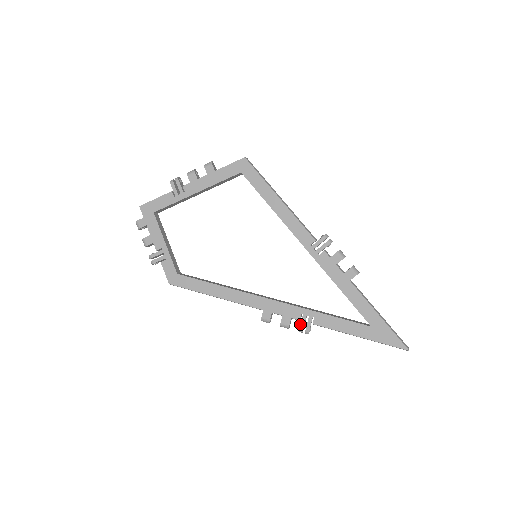
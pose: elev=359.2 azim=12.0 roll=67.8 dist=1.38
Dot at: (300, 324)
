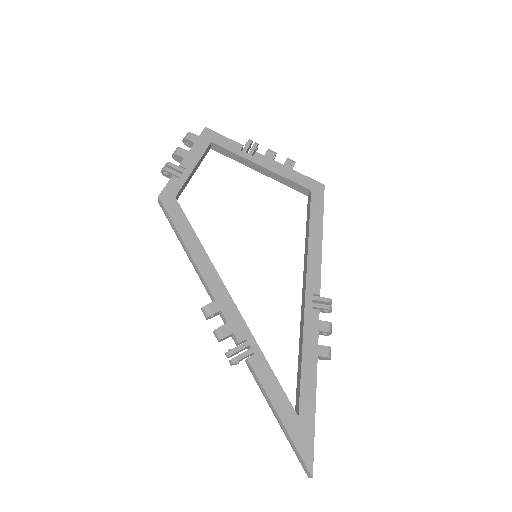
Dot at: occluded
